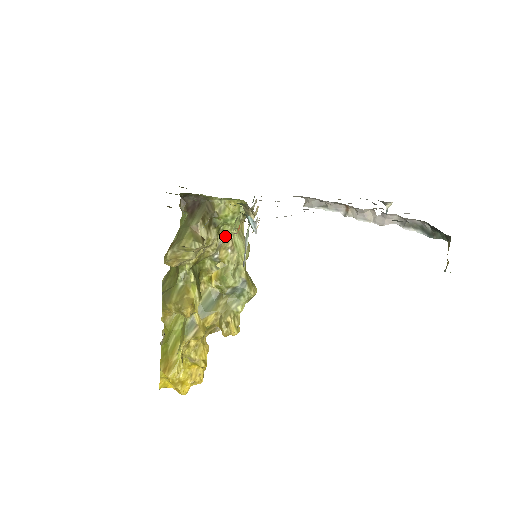
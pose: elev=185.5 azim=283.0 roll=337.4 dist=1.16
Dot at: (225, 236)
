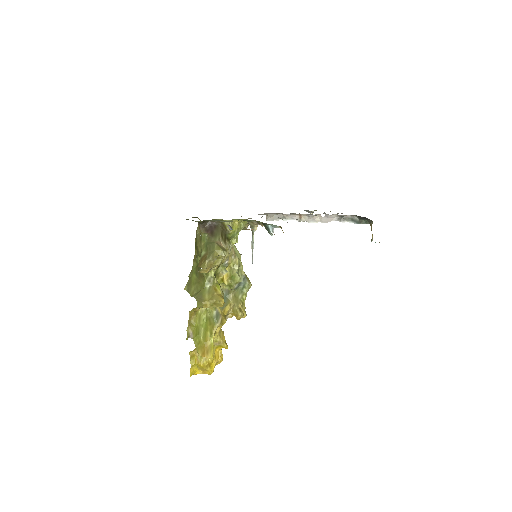
Dot at: (231, 247)
